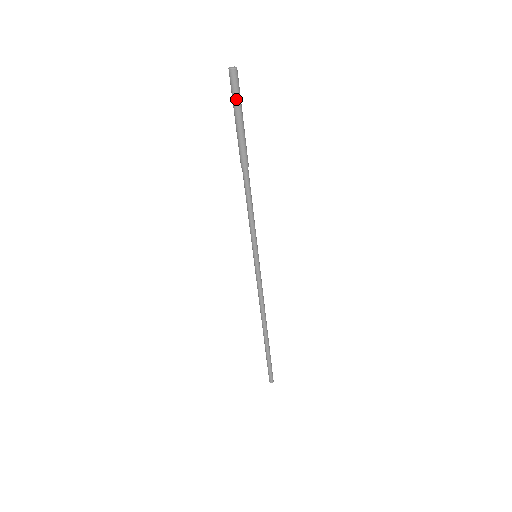
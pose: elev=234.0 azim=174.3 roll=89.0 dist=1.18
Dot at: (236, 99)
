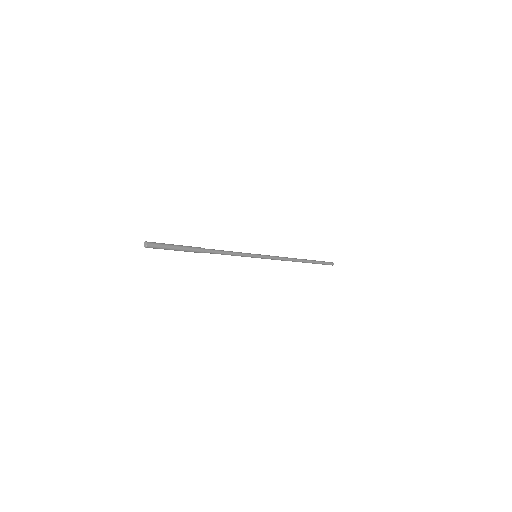
Dot at: occluded
